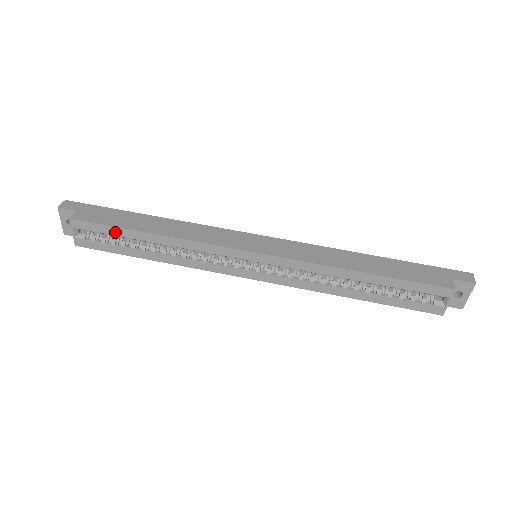
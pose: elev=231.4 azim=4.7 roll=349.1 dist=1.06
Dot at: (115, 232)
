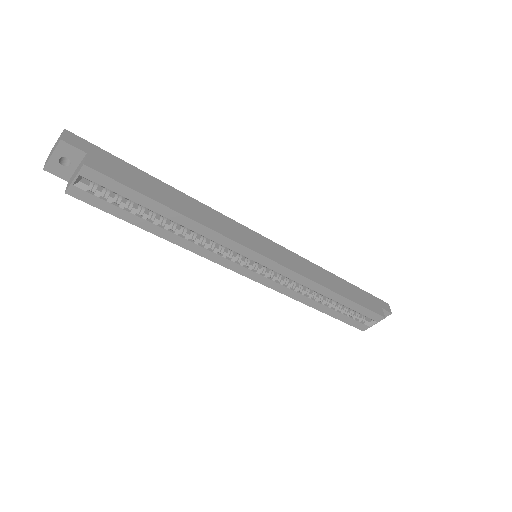
Dot at: (136, 198)
